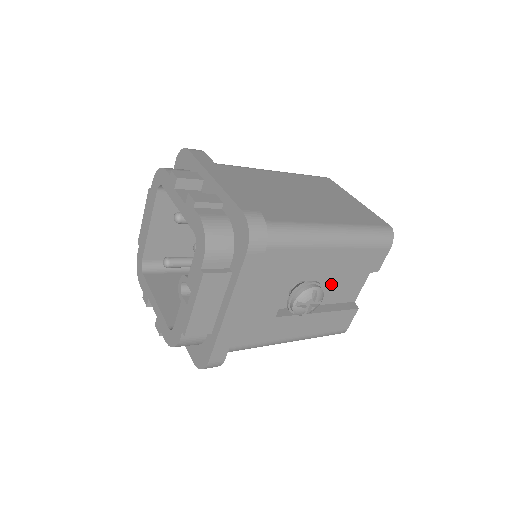
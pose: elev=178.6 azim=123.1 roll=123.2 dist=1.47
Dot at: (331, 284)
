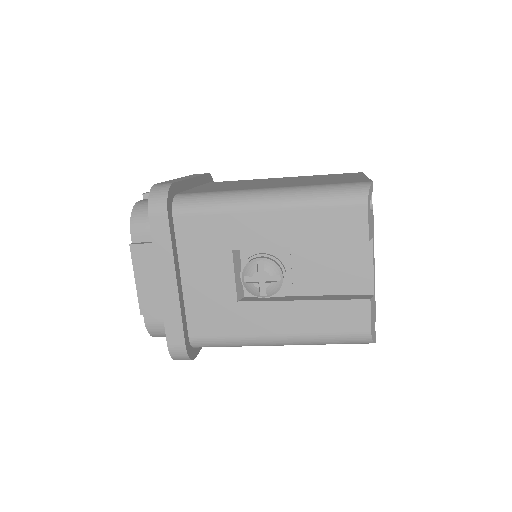
Dot at: (313, 266)
